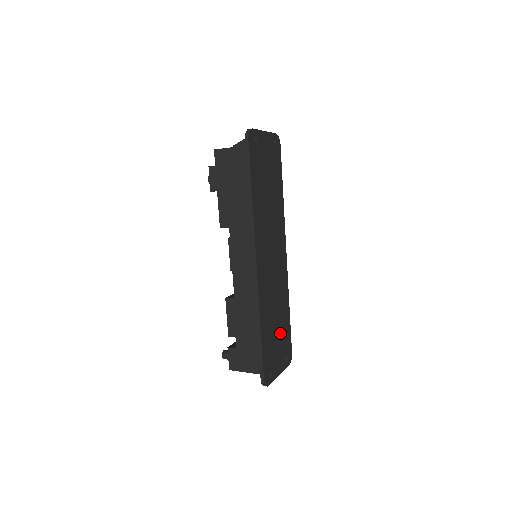
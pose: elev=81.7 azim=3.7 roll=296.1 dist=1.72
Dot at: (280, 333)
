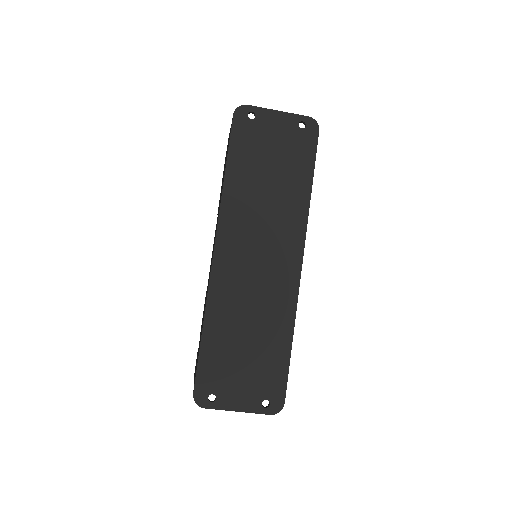
Dot at: (255, 358)
